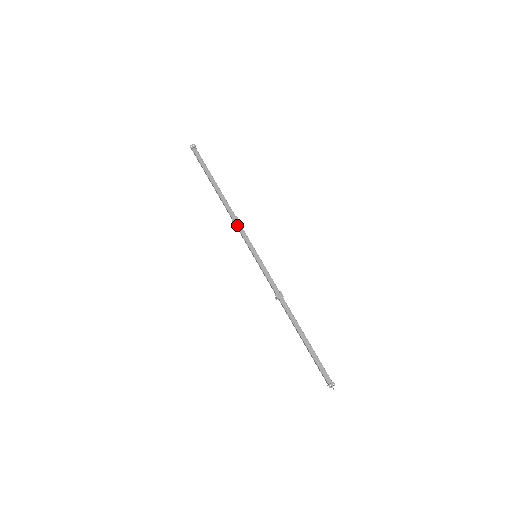
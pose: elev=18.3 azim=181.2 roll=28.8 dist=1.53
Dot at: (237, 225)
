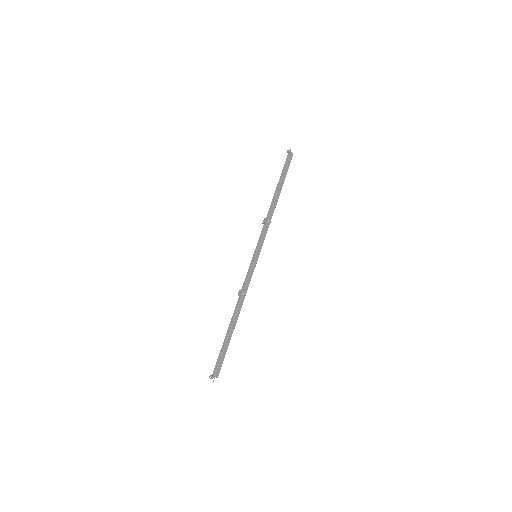
Dot at: (264, 226)
